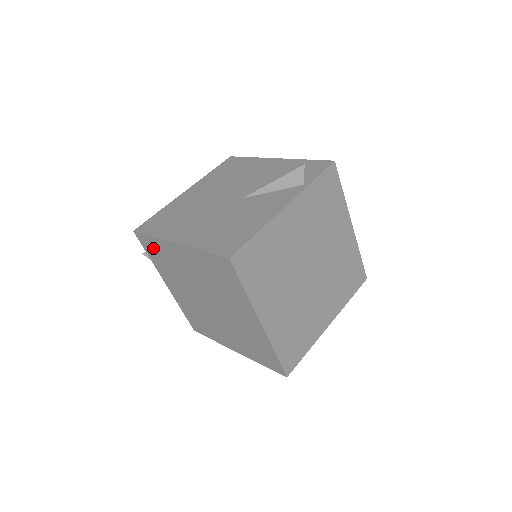
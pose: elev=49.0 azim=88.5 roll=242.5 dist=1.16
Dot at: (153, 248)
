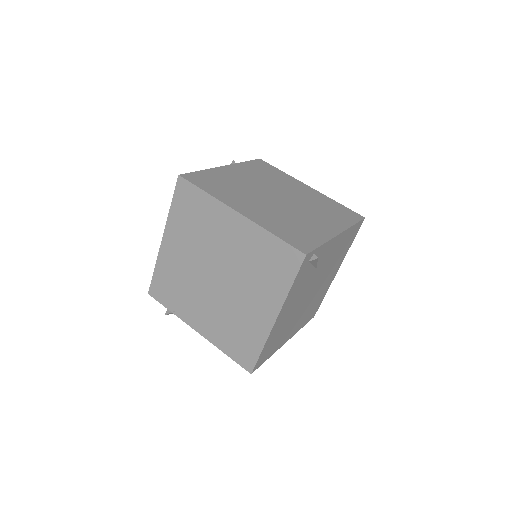
Dot at: (163, 286)
